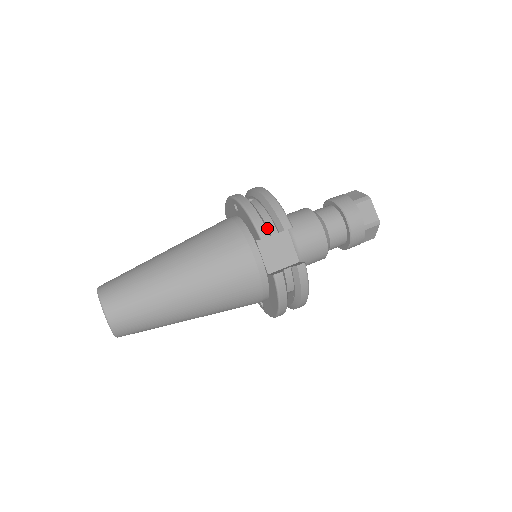
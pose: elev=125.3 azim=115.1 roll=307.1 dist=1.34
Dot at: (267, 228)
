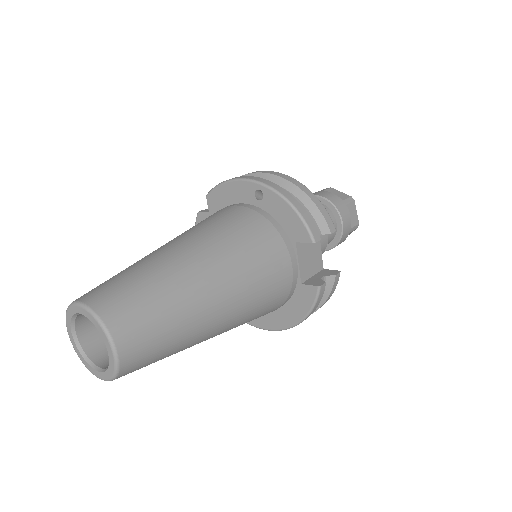
Dot at: (314, 229)
